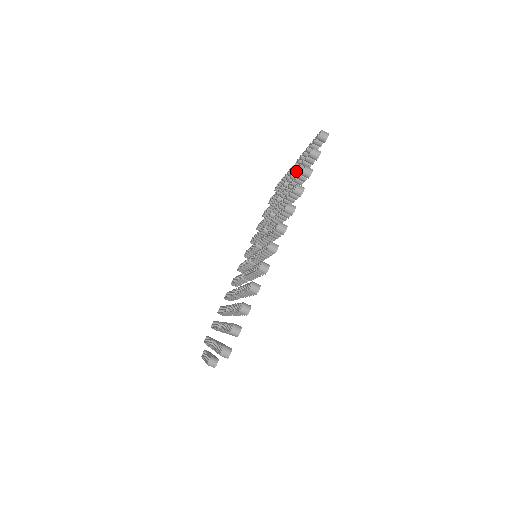
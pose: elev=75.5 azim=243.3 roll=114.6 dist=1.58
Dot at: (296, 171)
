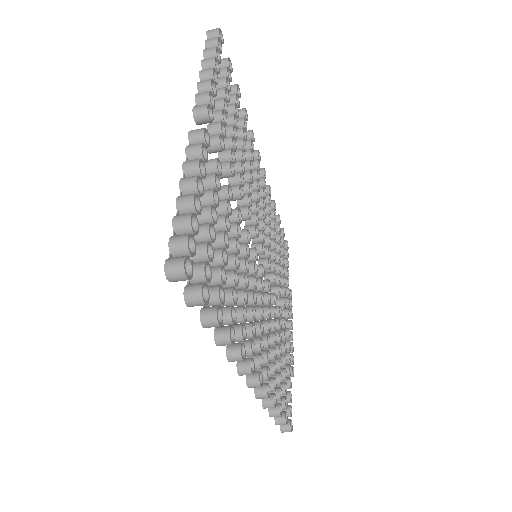
Dot at: occluded
